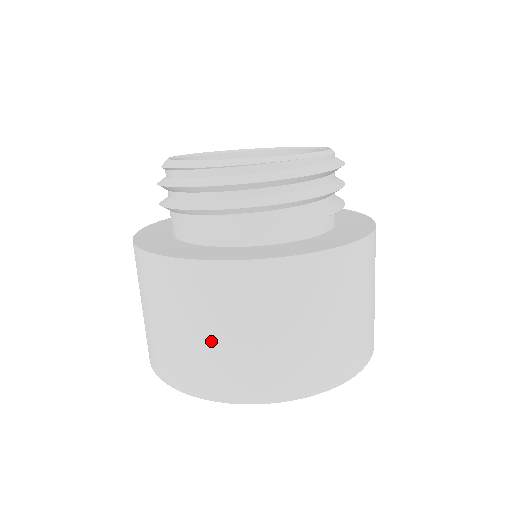
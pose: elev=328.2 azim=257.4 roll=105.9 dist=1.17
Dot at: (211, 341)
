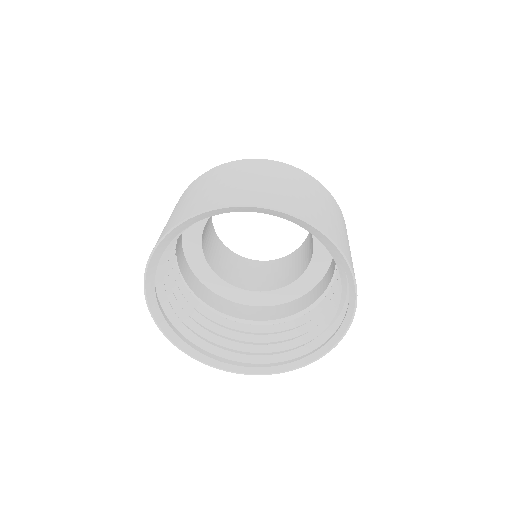
Dot at: (192, 197)
